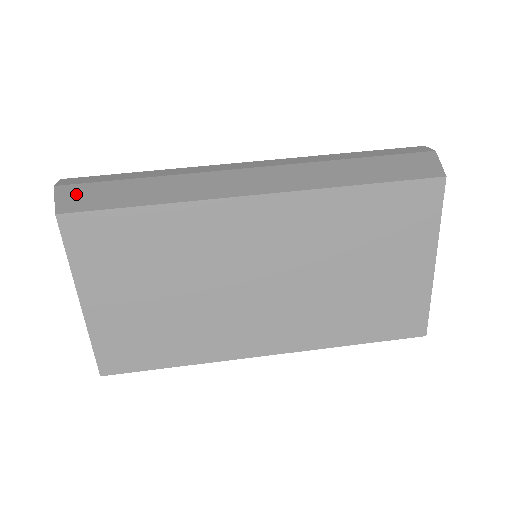
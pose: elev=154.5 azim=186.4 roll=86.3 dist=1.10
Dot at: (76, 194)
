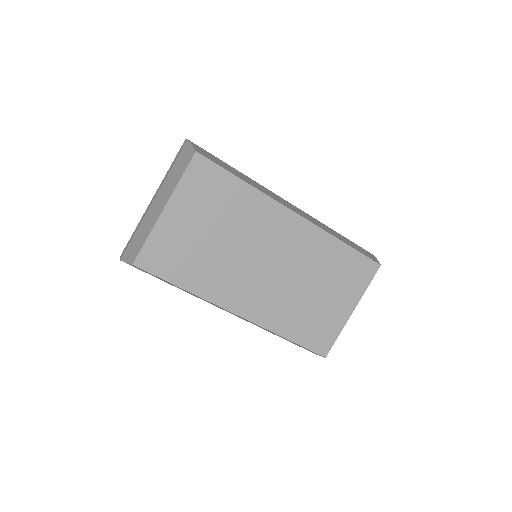
Dot at: (203, 151)
